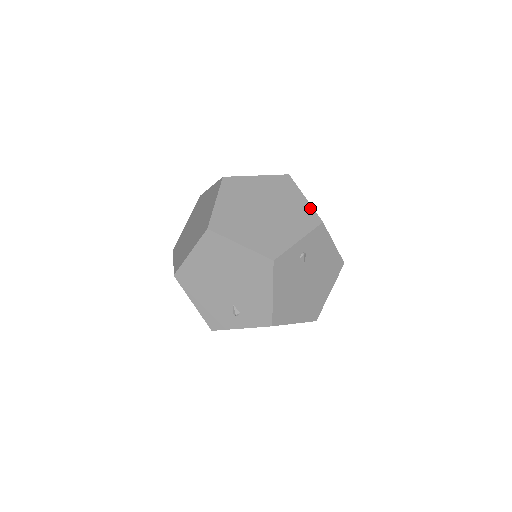
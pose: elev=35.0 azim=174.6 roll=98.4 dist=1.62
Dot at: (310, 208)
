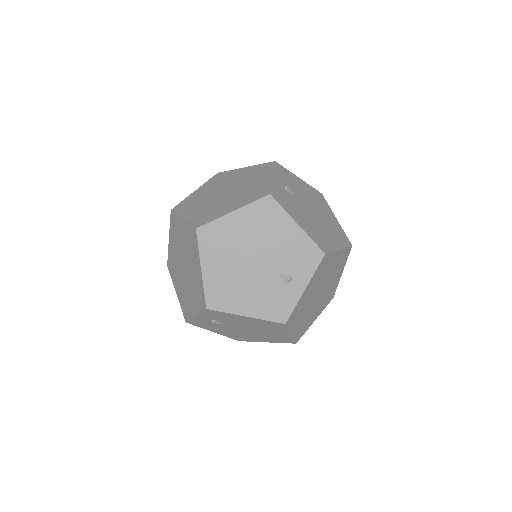
Dot at: (256, 166)
